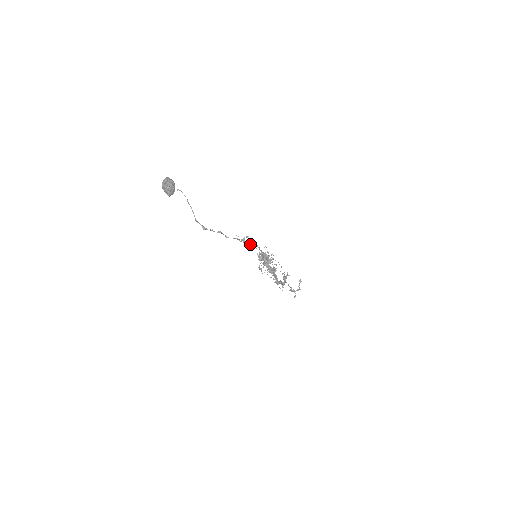
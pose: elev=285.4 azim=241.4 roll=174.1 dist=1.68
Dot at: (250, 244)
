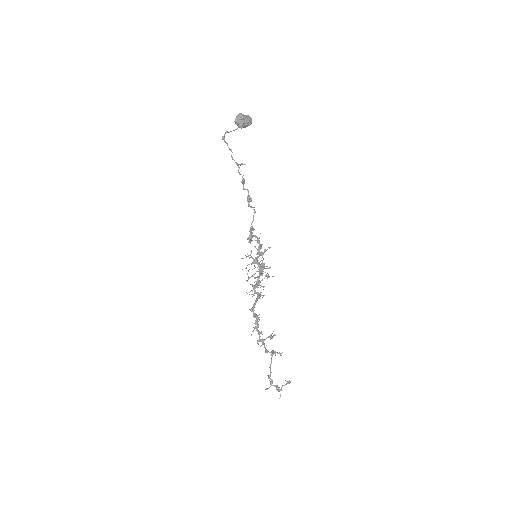
Dot at: (248, 195)
